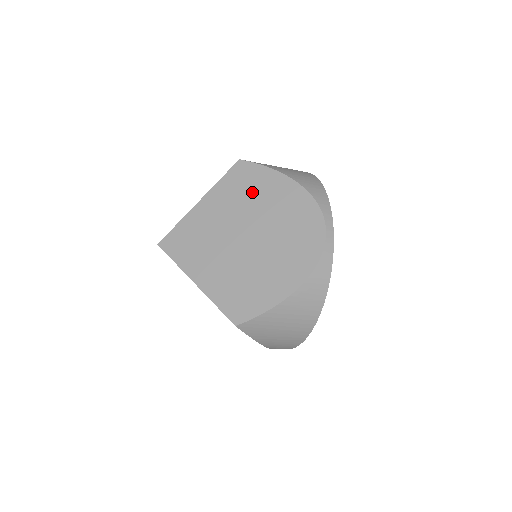
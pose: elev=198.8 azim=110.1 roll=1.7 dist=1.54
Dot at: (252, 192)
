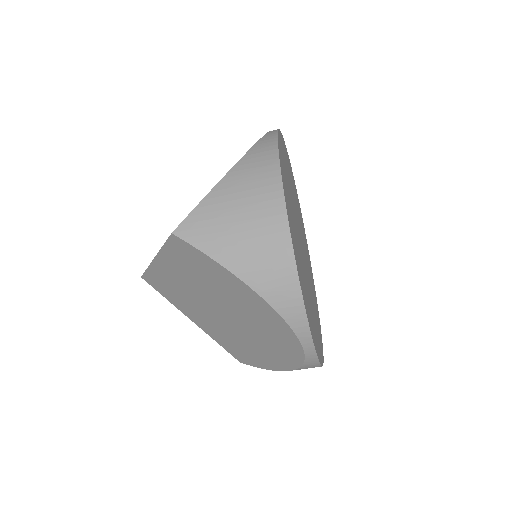
Dot at: occluded
